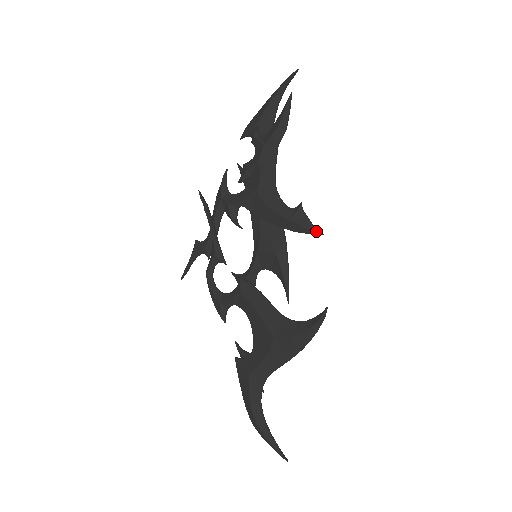
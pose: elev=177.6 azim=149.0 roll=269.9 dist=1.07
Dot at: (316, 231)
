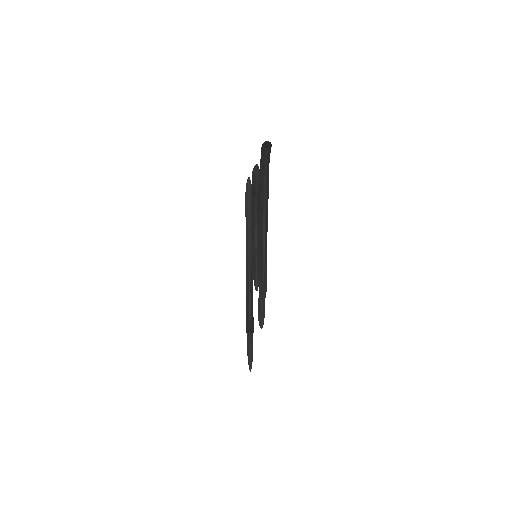
Dot at: (255, 284)
